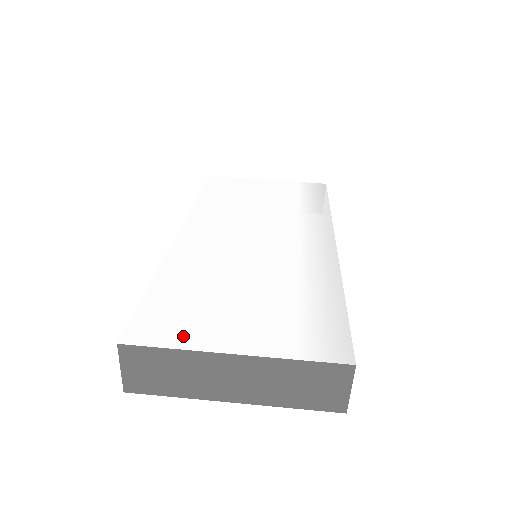
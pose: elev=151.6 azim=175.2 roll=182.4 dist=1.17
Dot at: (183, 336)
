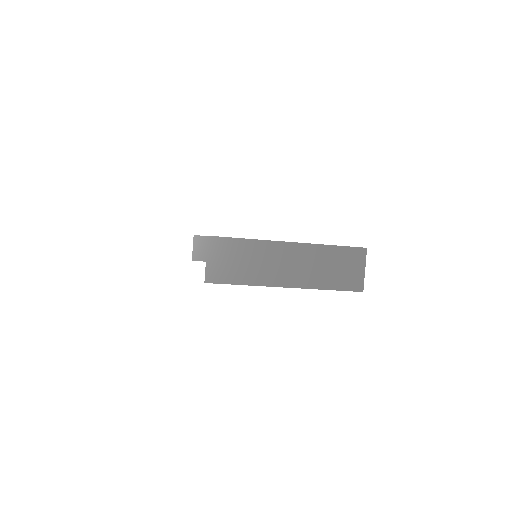
Dot at: occluded
